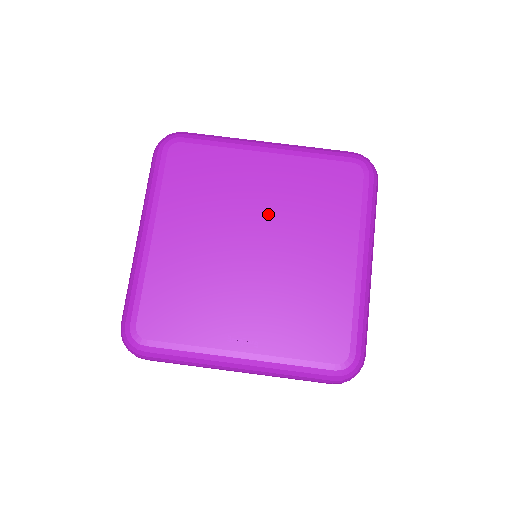
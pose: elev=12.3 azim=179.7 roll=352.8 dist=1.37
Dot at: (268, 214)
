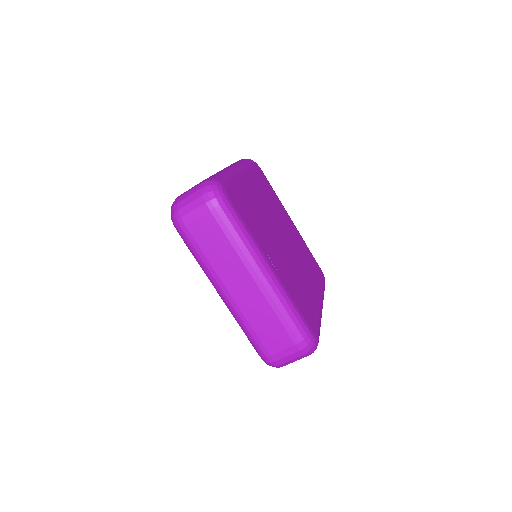
Dot at: (290, 238)
